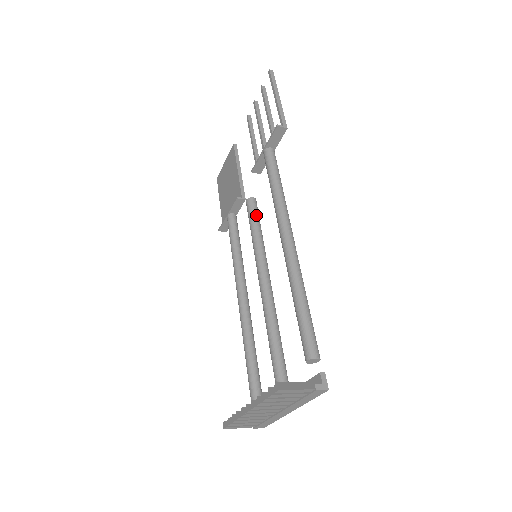
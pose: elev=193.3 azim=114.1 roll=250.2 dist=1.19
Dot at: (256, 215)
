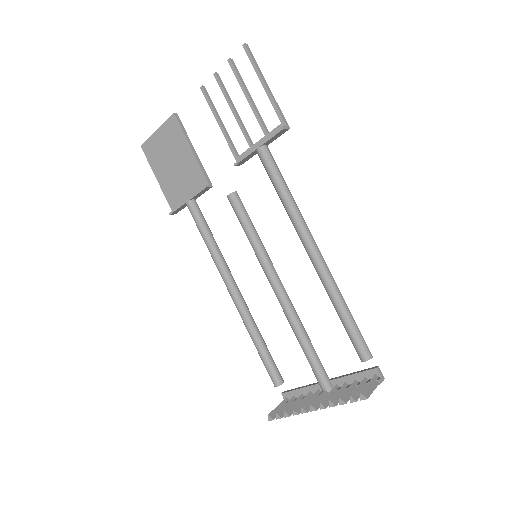
Dot at: (246, 212)
